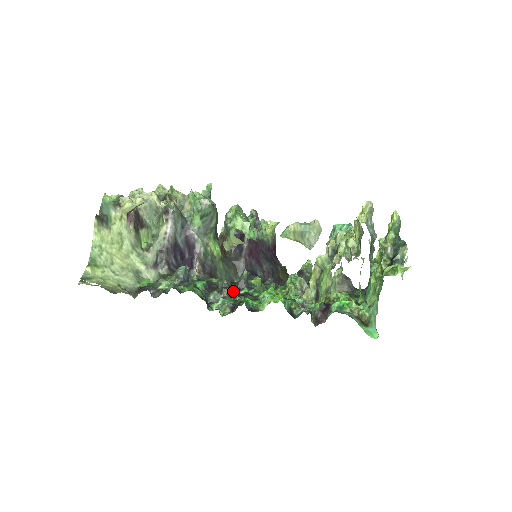
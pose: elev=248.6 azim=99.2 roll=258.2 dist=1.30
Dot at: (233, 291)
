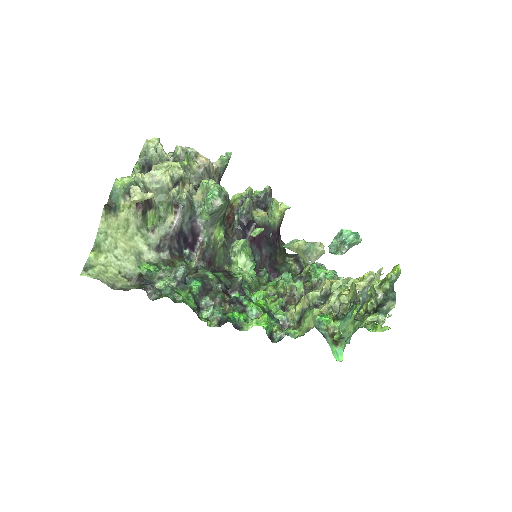
Dot at: (225, 295)
